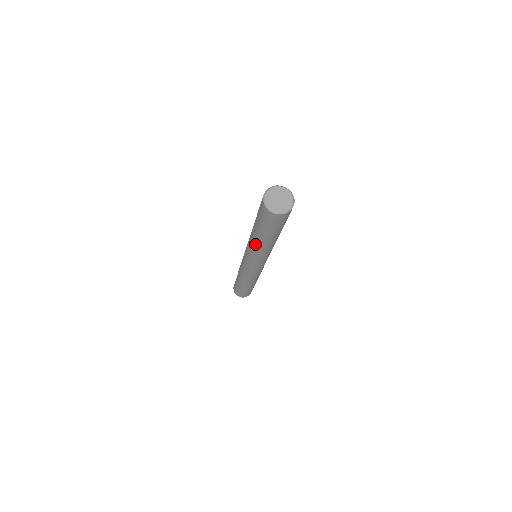
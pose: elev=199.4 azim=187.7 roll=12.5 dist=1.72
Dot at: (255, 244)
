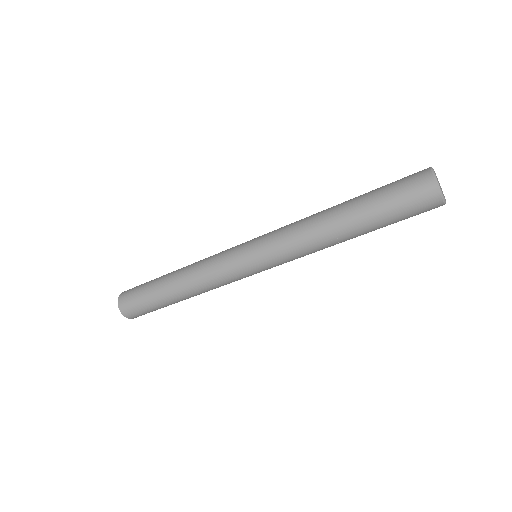
Dot at: (325, 237)
